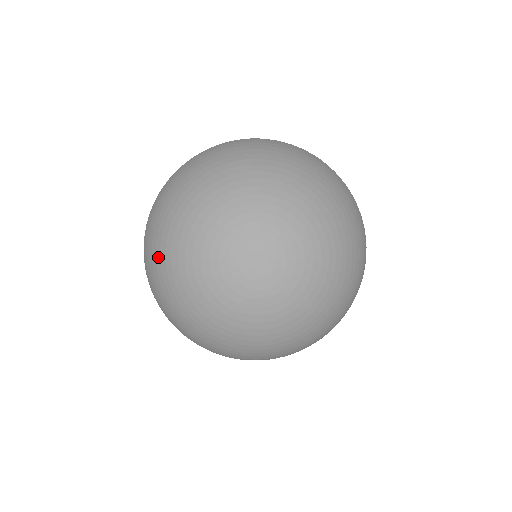
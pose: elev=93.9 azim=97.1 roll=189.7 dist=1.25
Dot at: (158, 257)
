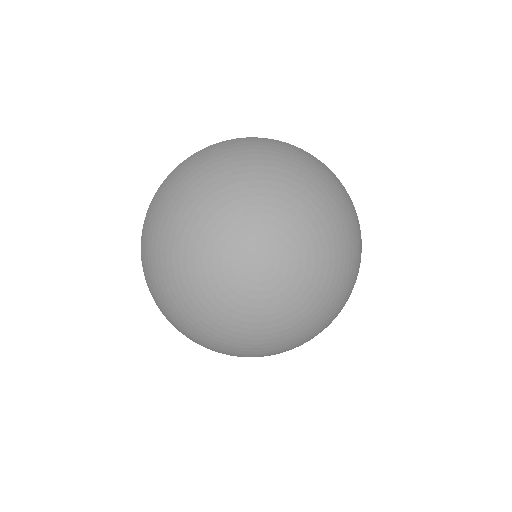
Dot at: (158, 261)
